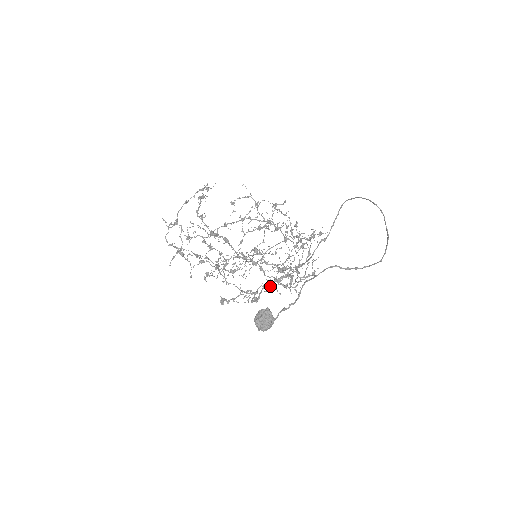
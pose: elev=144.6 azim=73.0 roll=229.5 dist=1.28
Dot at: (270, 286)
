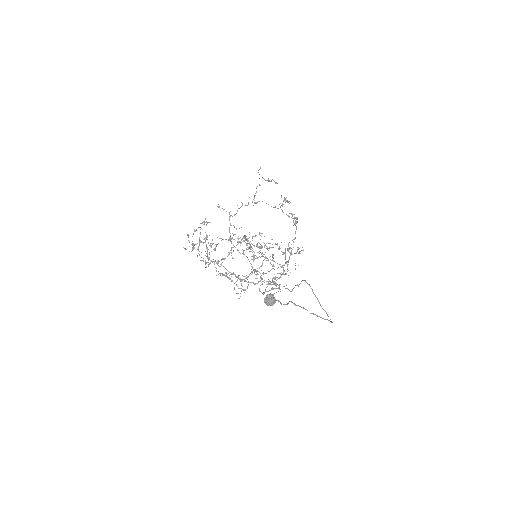
Dot at: (269, 284)
